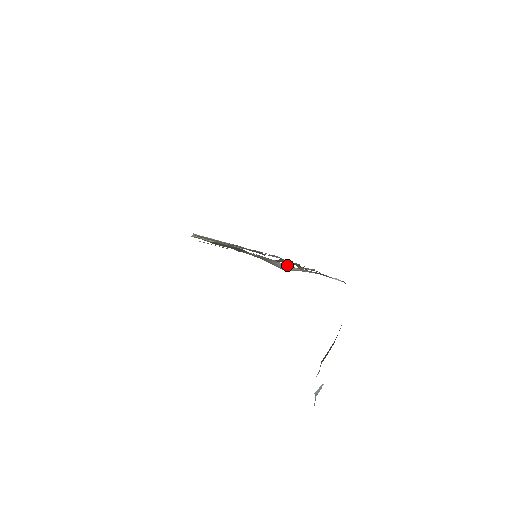
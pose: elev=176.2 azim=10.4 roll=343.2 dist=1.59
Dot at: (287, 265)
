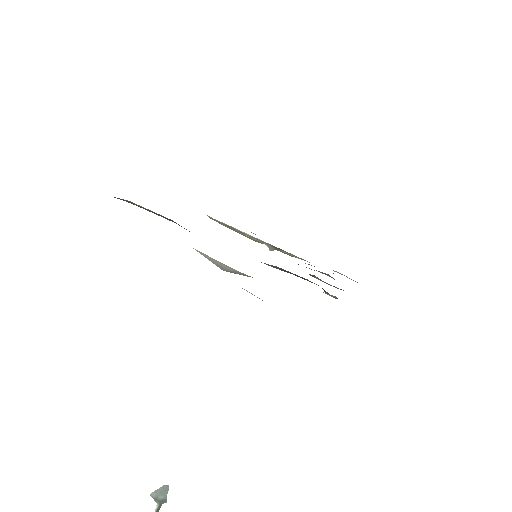
Dot at: (207, 255)
